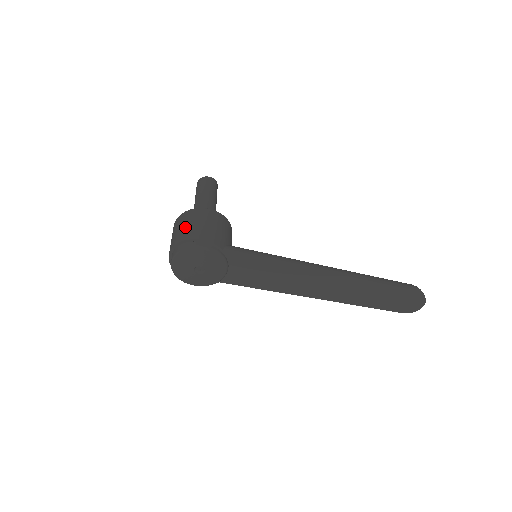
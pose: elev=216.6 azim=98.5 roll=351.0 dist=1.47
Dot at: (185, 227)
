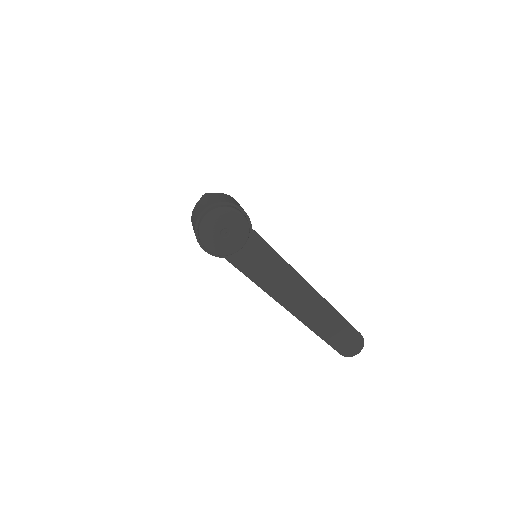
Dot at: (225, 198)
